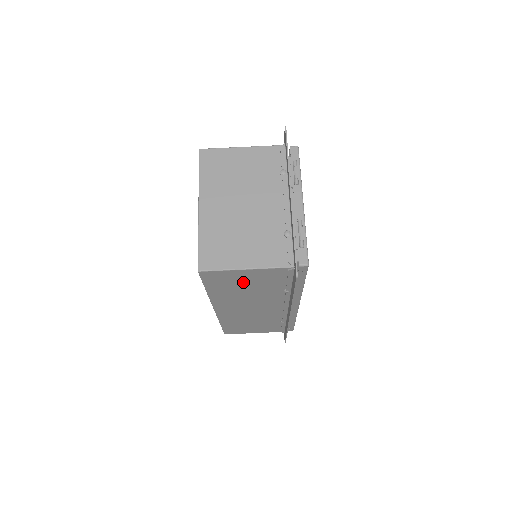
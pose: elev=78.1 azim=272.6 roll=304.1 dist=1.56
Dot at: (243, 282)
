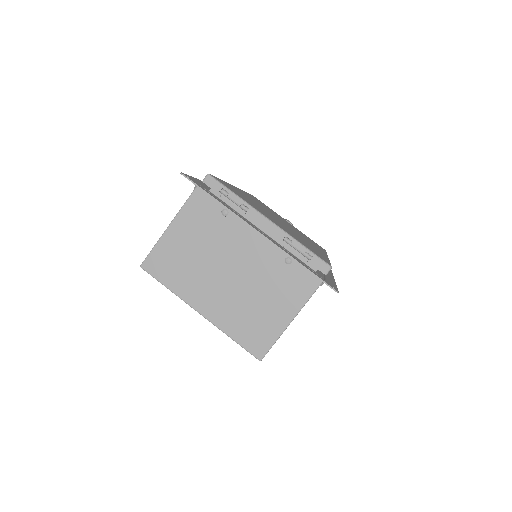
Dot at: occluded
